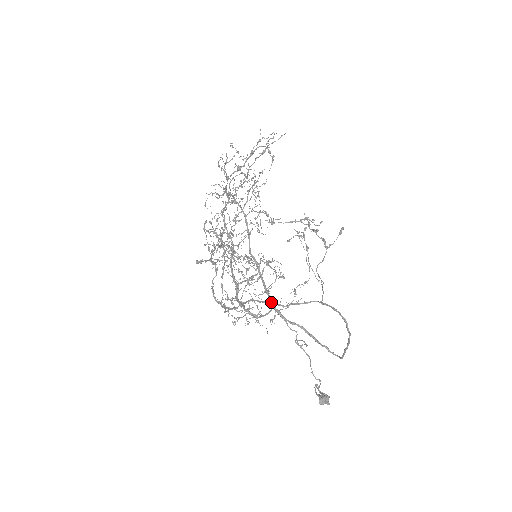
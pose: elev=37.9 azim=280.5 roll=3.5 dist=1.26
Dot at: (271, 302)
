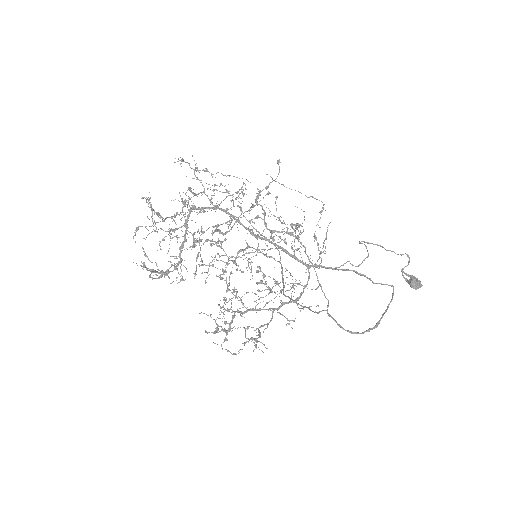
Dot at: occluded
